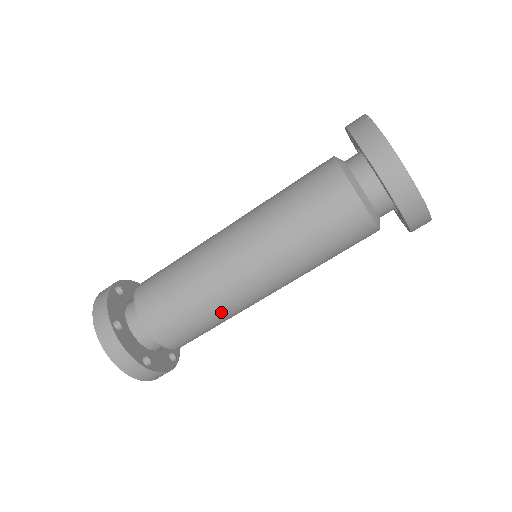
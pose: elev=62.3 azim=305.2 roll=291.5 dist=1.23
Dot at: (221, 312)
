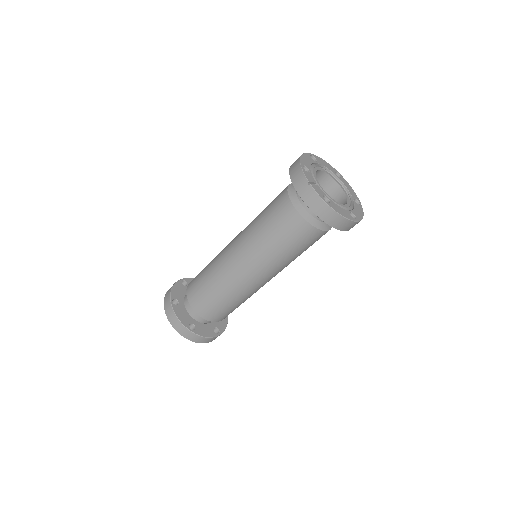
Dot at: (250, 296)
